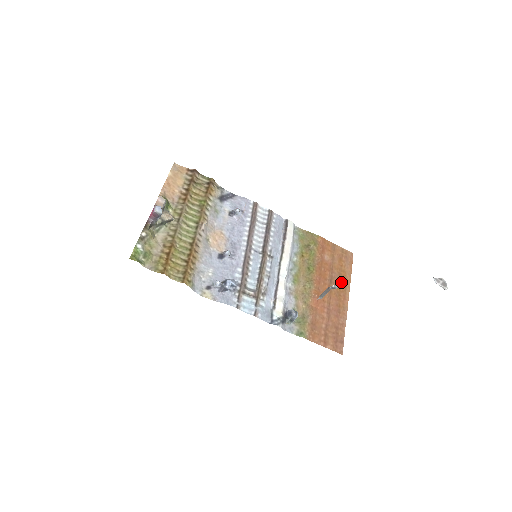
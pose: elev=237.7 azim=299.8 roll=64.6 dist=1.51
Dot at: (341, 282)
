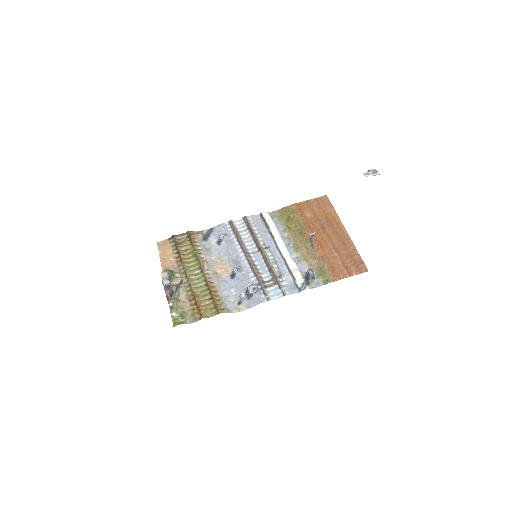
Dot at: (331, 222)
